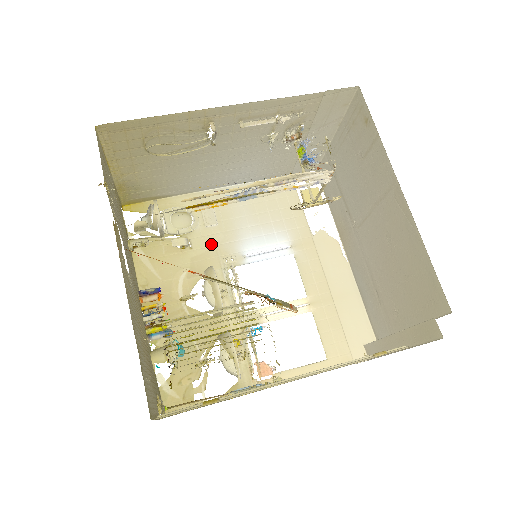
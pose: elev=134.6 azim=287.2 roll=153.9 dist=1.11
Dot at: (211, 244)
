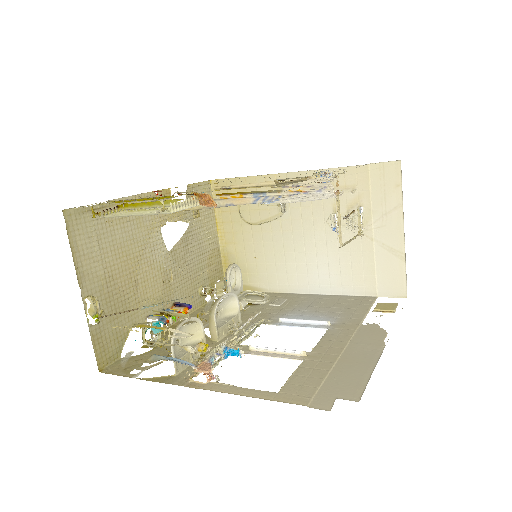
Dot at: (262, 312)
